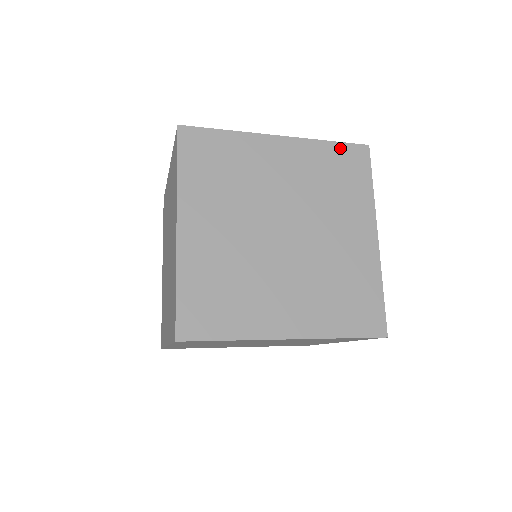
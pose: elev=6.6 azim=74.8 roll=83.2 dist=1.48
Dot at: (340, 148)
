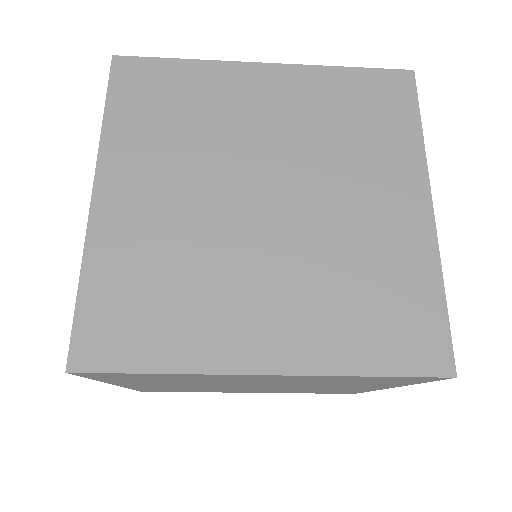
Dot at: (365, 76)
